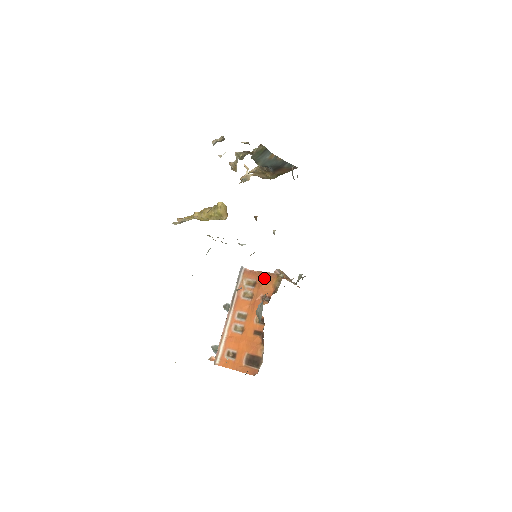
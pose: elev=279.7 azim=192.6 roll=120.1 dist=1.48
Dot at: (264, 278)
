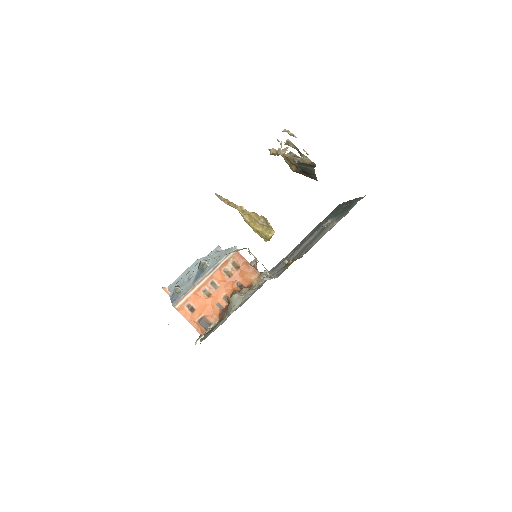
Dot at: (248, 270)
